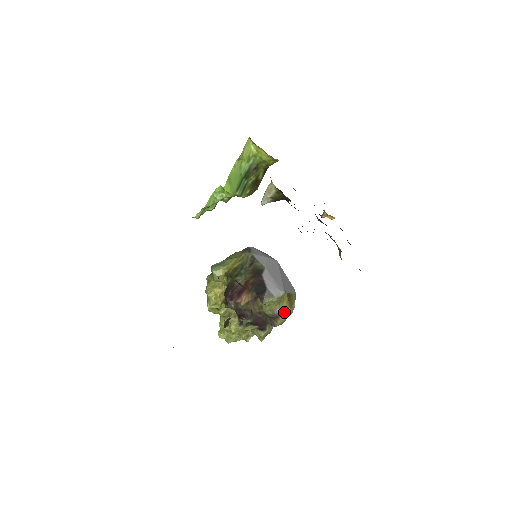
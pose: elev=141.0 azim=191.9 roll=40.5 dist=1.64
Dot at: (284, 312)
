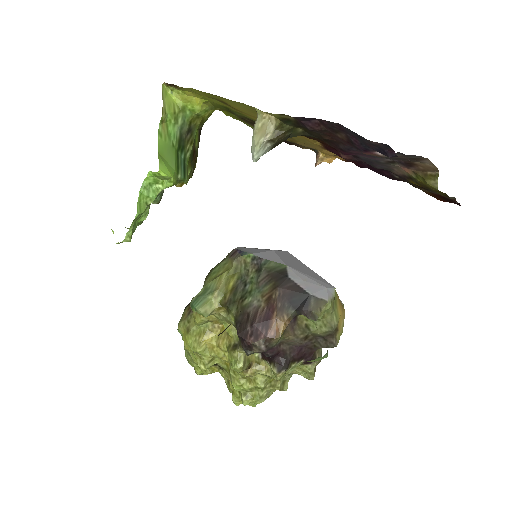
Dot at: (340, 319)
